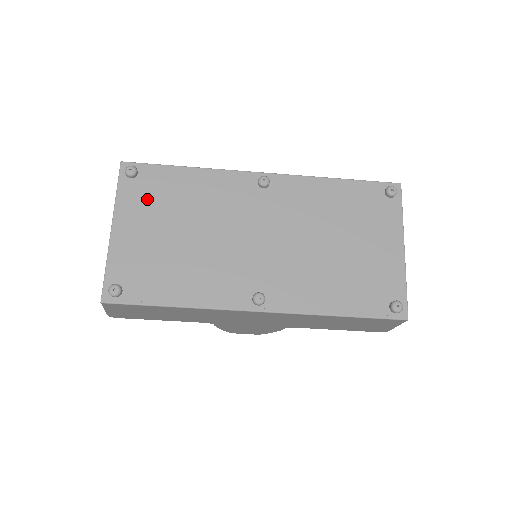
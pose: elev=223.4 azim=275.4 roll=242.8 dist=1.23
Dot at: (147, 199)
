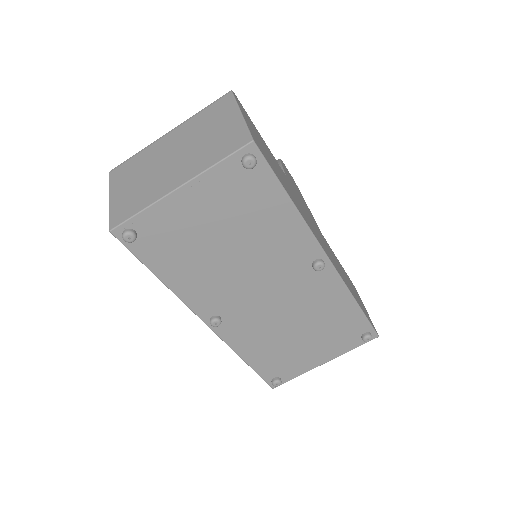
Dot at: (232, 194)
